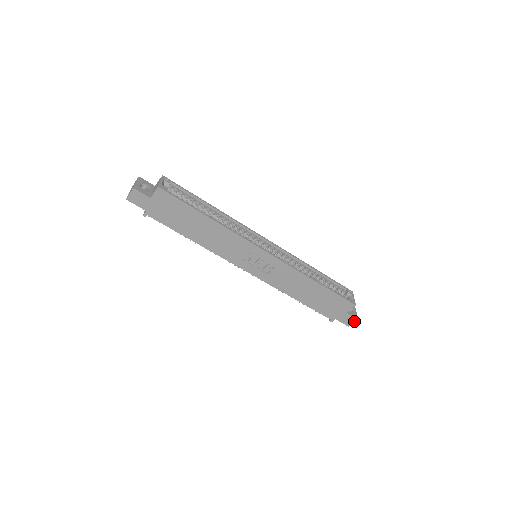
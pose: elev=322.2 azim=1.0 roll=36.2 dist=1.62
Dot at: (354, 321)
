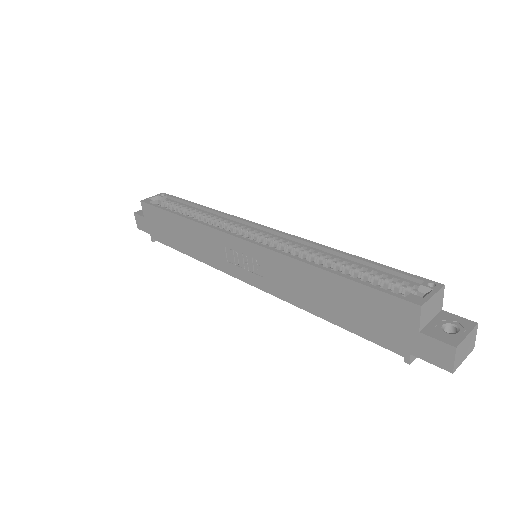
Dot at: (452, 354)
